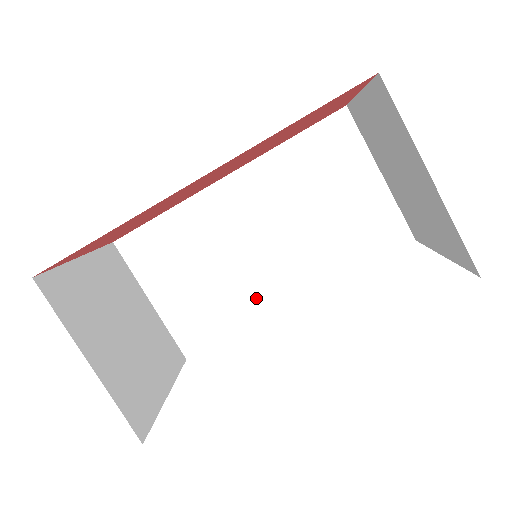
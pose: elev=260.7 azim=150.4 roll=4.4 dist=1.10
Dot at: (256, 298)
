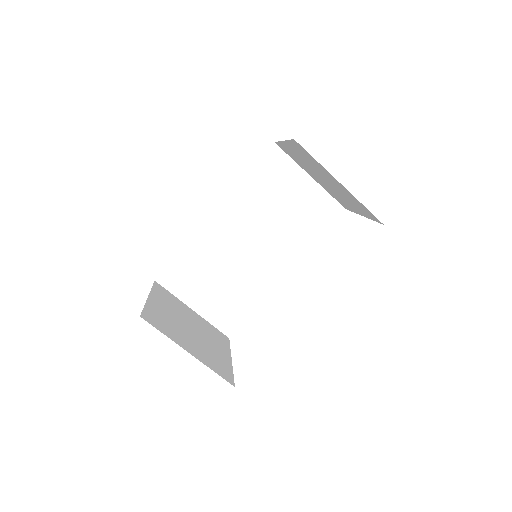
Dot at: (260, 282)
